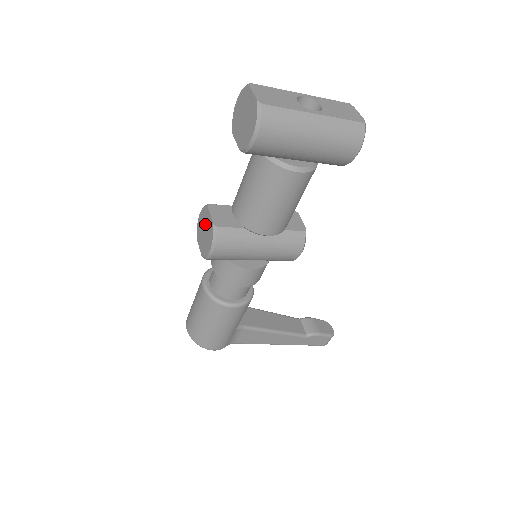
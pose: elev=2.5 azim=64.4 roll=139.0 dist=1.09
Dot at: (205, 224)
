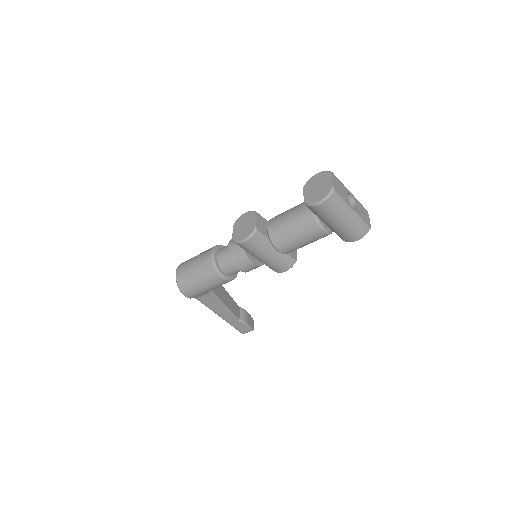
Dot at: (247, 222)
